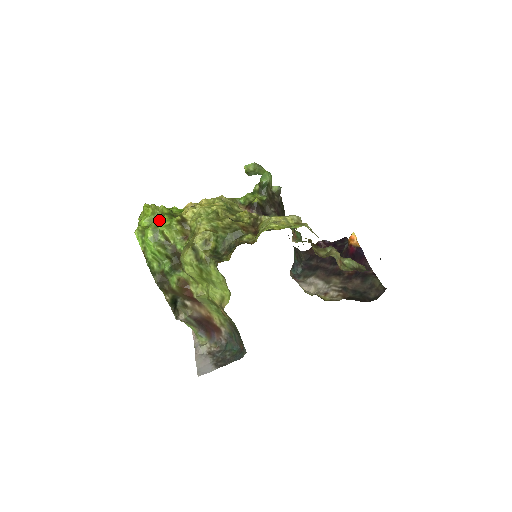
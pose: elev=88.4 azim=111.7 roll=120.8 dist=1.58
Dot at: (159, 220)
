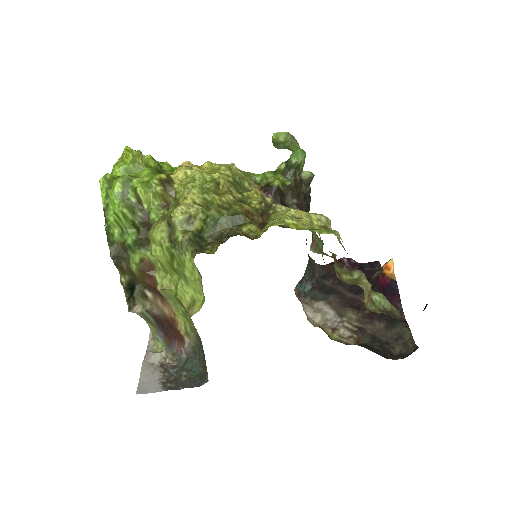
Dot at: occluded
